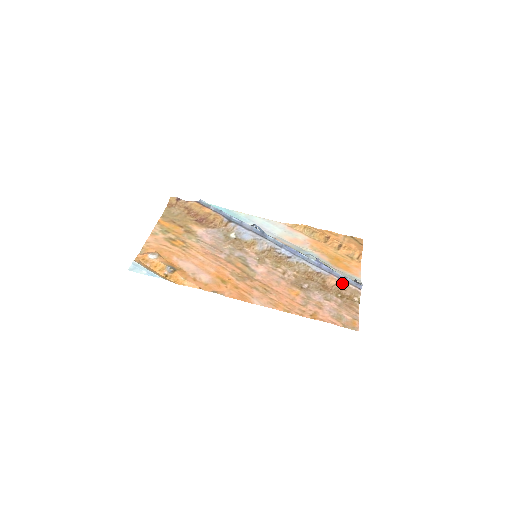
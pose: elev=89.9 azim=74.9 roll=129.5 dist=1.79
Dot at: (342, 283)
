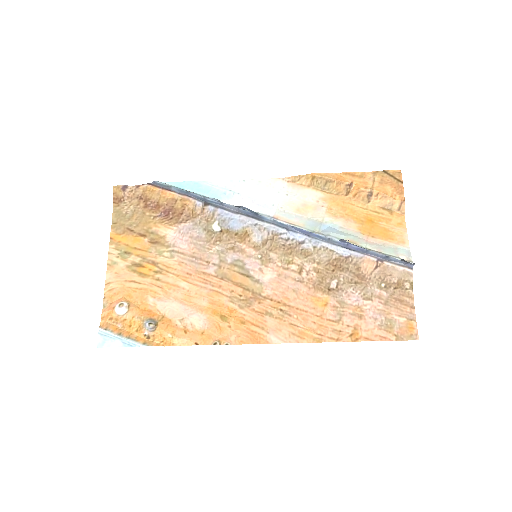
Dot at: (384, 265)
